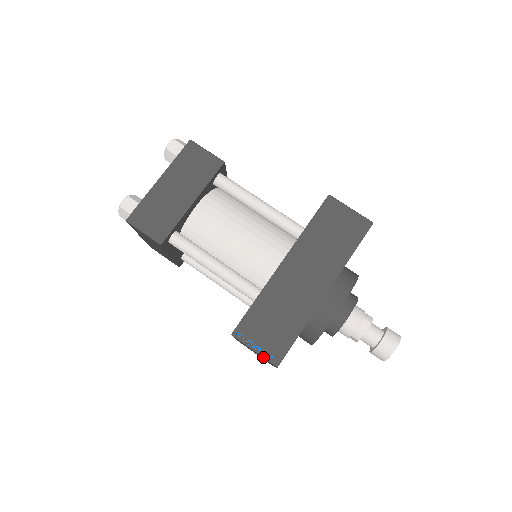
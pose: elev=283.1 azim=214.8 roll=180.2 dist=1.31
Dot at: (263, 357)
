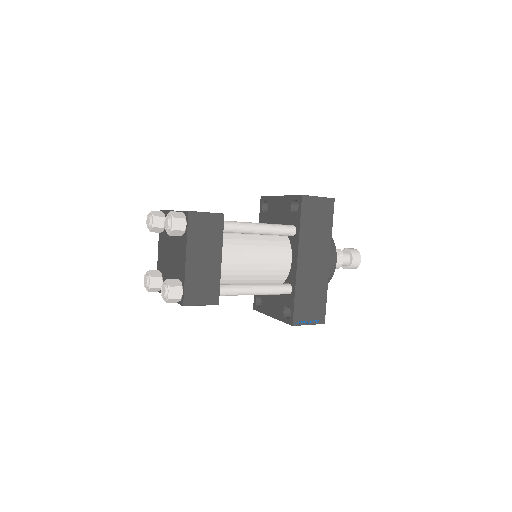
Dot at: (315, 324)
